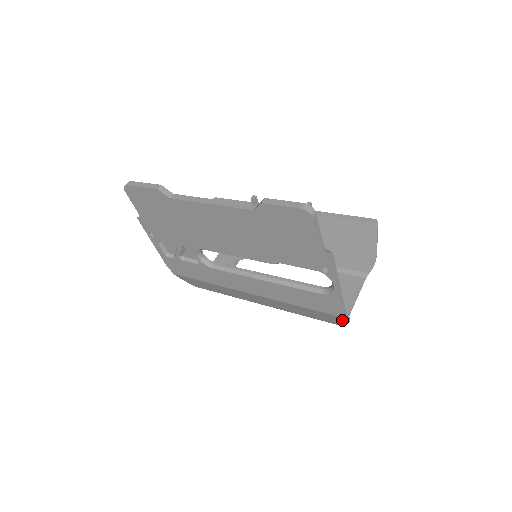
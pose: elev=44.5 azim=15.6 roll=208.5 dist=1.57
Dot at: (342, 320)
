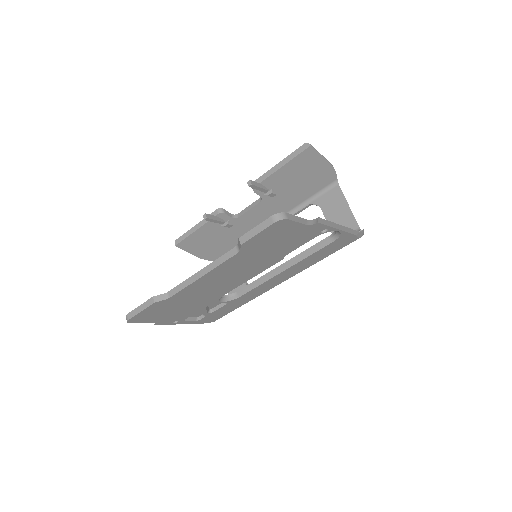
Dot at: (360, 237)
